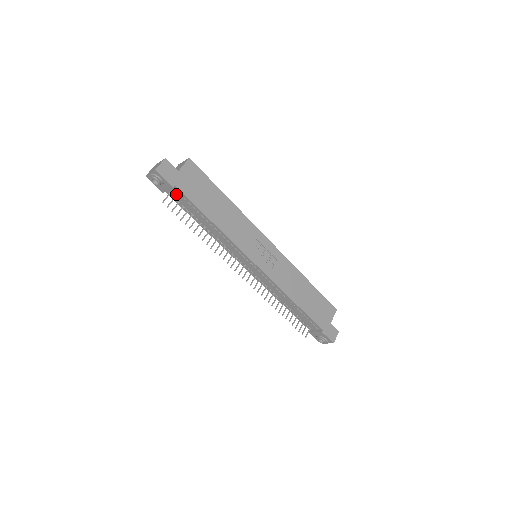
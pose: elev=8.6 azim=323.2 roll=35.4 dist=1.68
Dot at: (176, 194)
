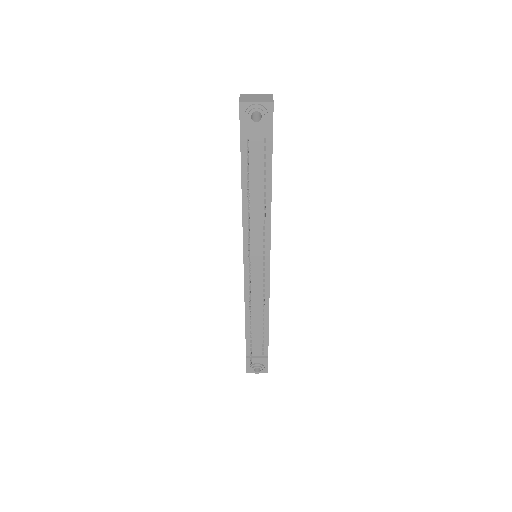
Dot at: (258, 145)
